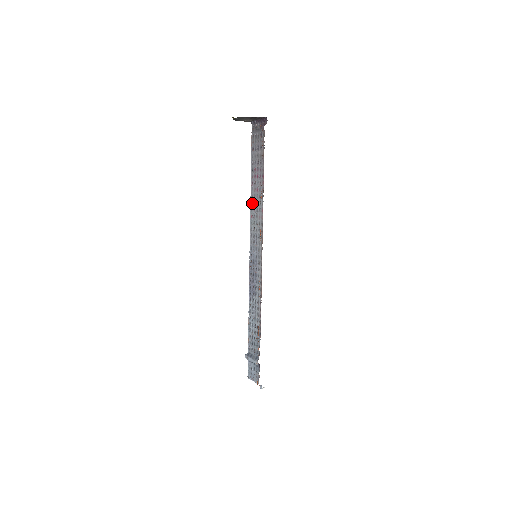
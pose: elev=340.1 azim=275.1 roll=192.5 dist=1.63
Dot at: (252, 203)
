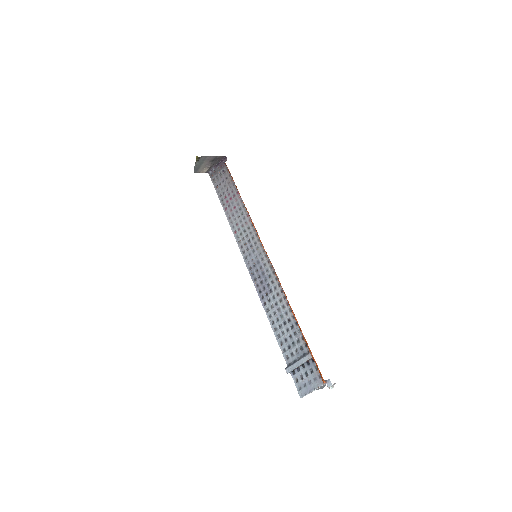
Dot at: (232, 222)
